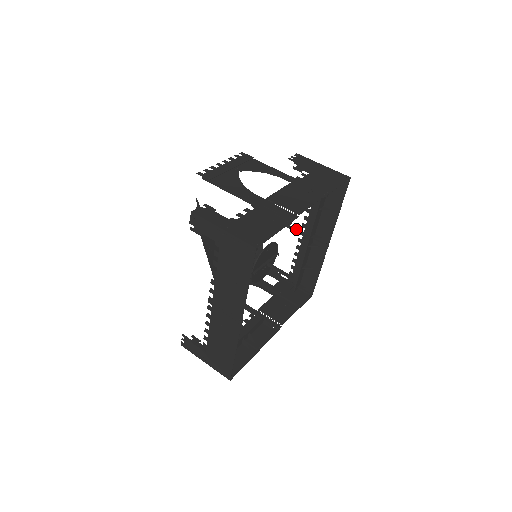
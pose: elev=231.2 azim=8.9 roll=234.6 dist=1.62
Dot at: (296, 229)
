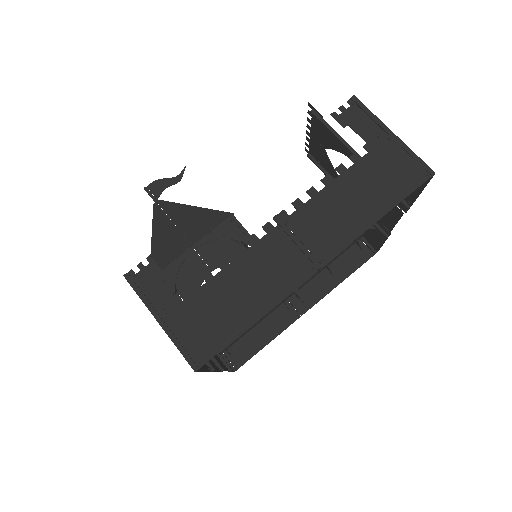
Dot at: occluded
